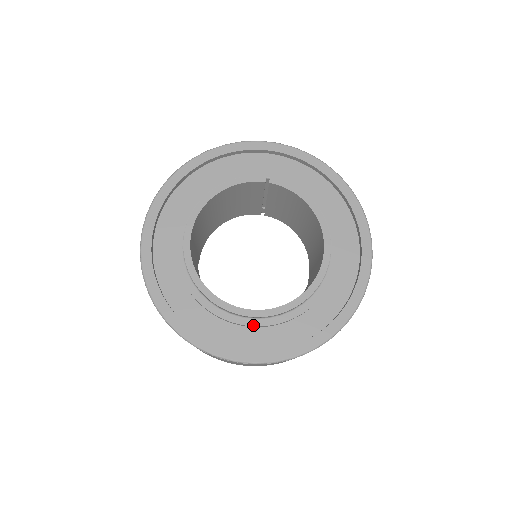
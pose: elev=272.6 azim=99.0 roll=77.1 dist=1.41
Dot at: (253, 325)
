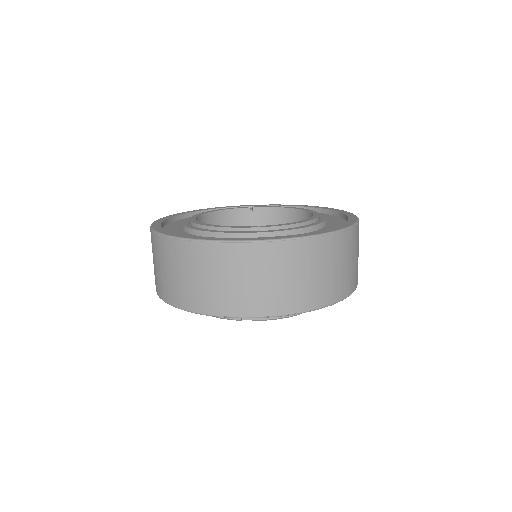
Dot at: (268, 232)
